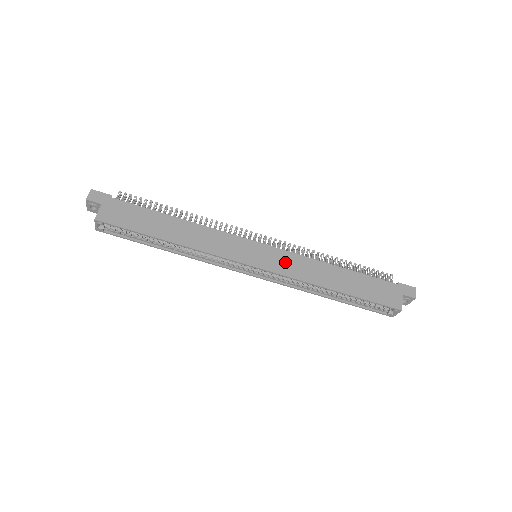
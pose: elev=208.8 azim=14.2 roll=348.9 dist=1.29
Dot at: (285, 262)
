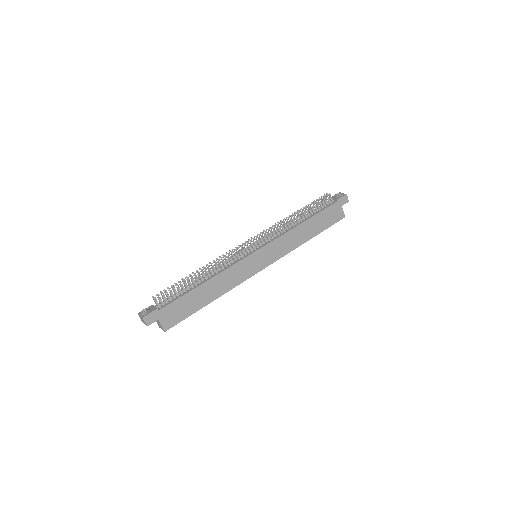
Dot at: (277, 249)
